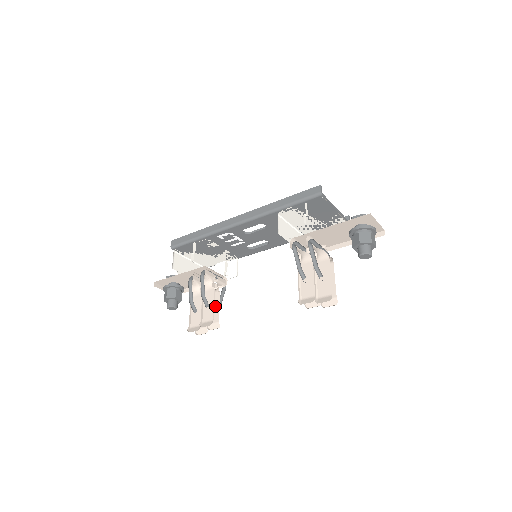
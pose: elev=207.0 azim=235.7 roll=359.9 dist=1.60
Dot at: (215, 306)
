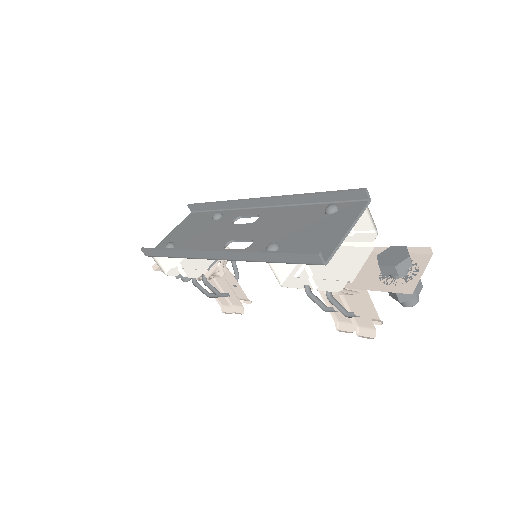
Dot at: (235, 285)
